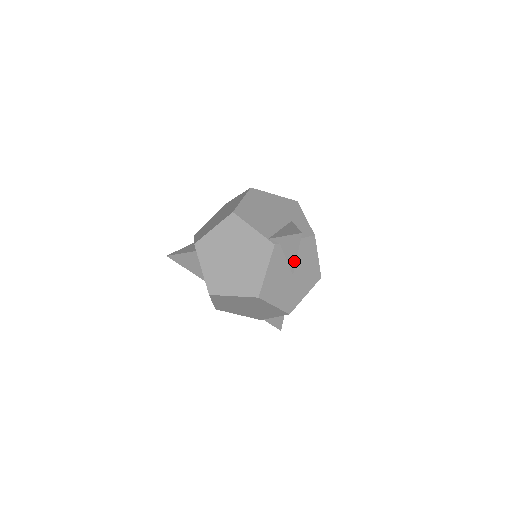
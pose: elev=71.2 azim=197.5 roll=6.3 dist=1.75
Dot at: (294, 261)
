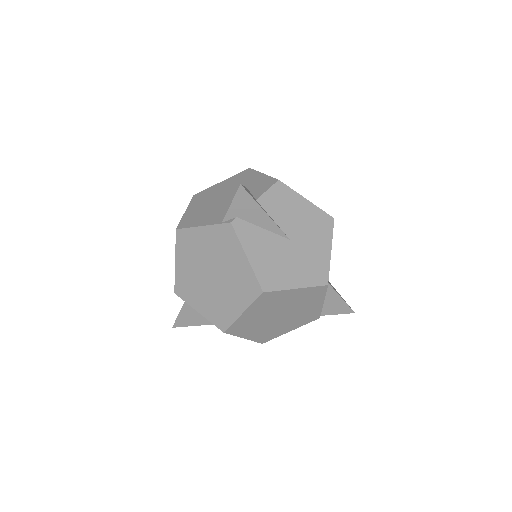
Dot at: (272, 223)
